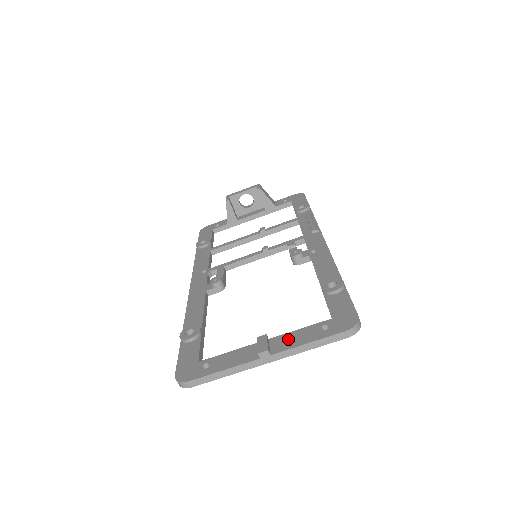
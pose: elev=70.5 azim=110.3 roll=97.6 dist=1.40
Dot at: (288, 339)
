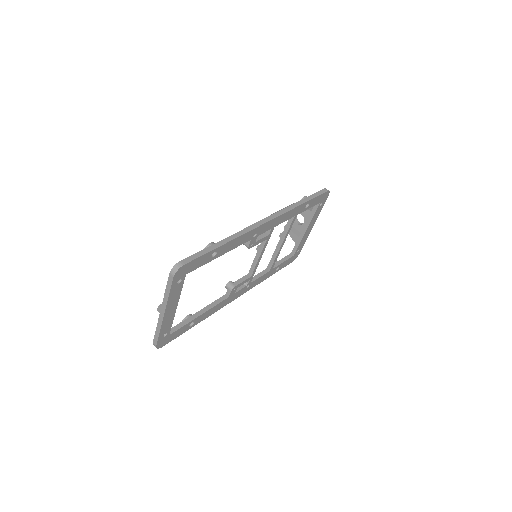
Dot at: occluded
